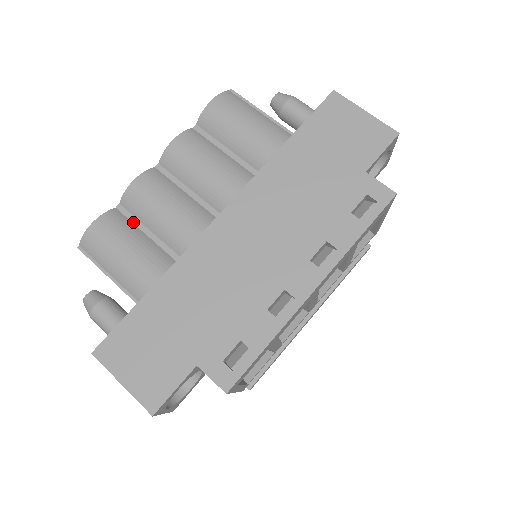
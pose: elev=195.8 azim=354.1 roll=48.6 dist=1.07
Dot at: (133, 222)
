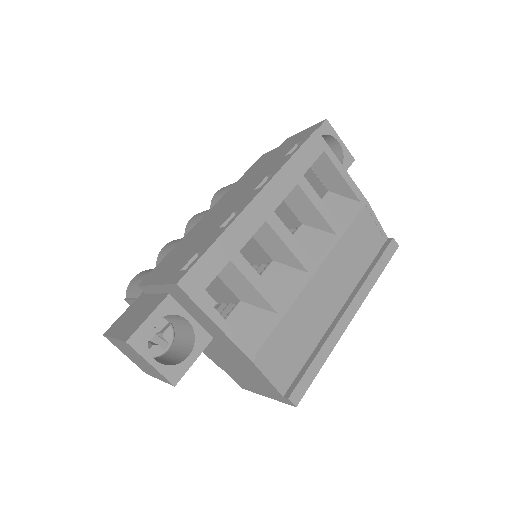
Dot at: occluded
